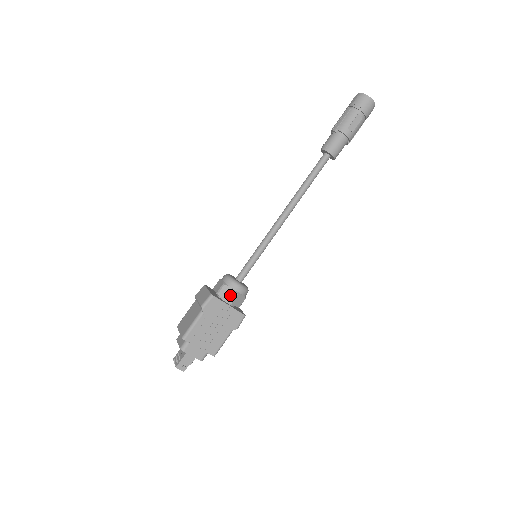
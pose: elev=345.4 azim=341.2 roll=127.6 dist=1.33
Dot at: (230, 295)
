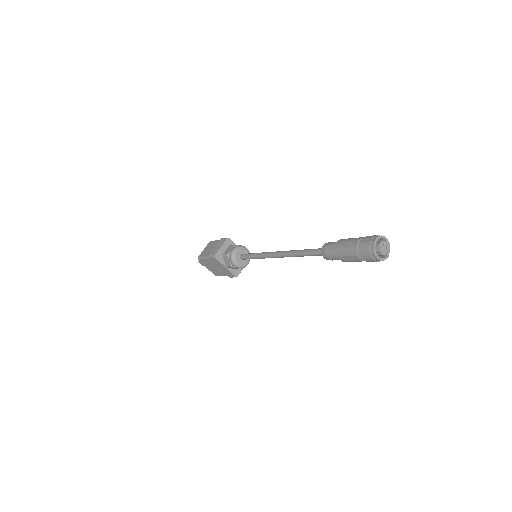
Dot at: (228, 263)
